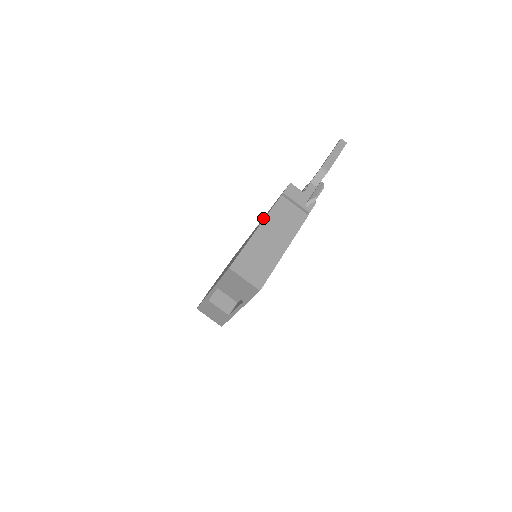
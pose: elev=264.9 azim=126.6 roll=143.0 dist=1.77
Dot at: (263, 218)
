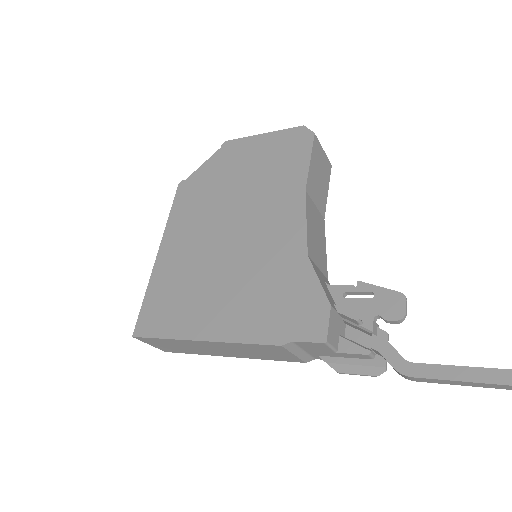
Dot at: (280, 276)
